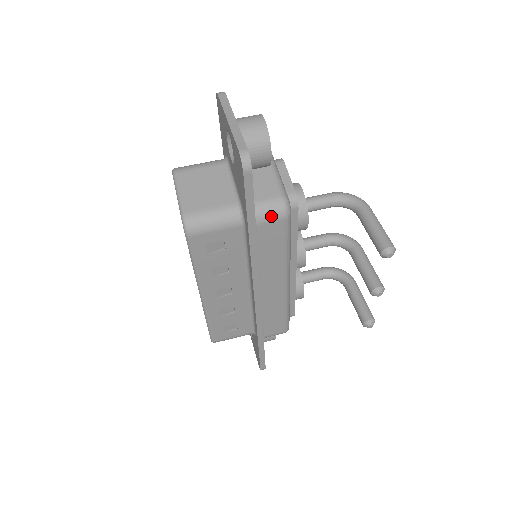
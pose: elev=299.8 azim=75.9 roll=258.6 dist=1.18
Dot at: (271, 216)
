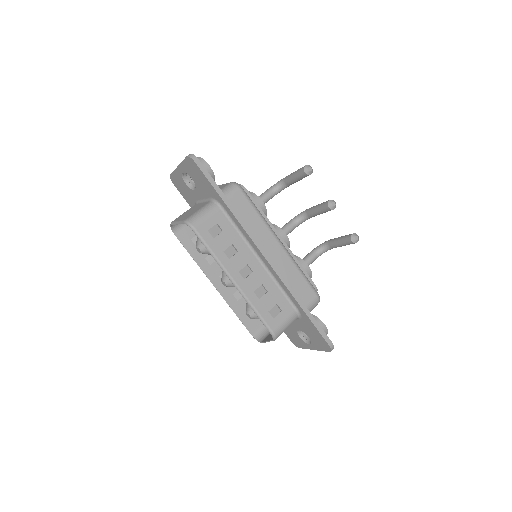
Dot at: (231, 191)
